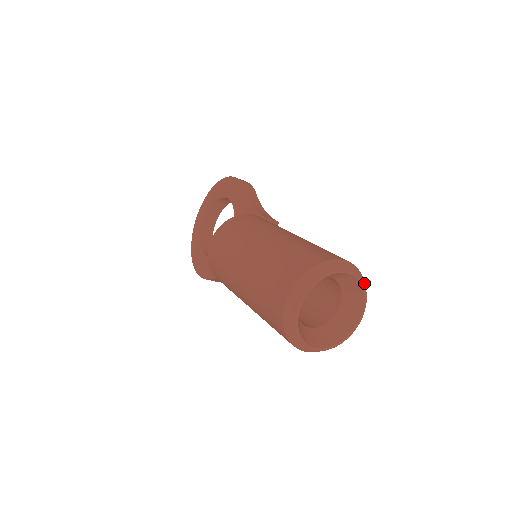
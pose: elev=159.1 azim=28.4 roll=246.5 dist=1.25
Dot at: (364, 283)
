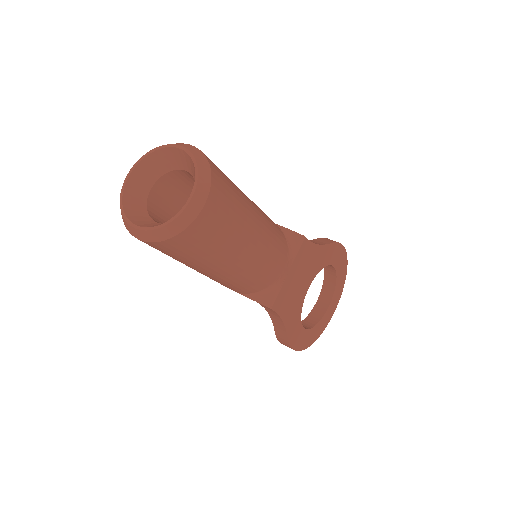
Dot at: (202, 163)
